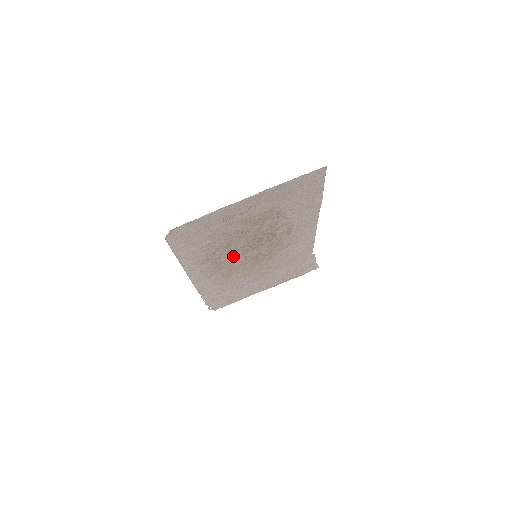
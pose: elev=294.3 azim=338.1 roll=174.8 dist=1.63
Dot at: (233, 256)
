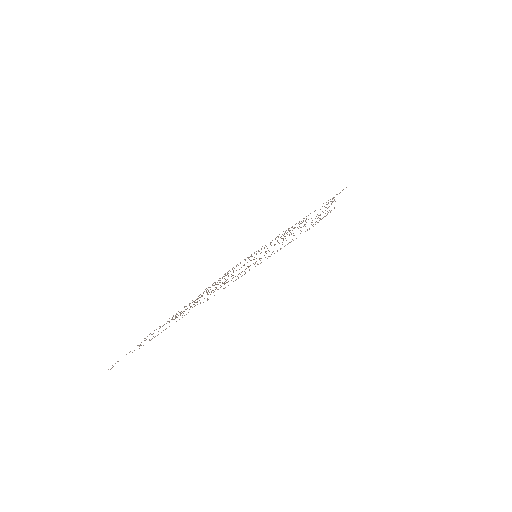
Dot at: occluded
